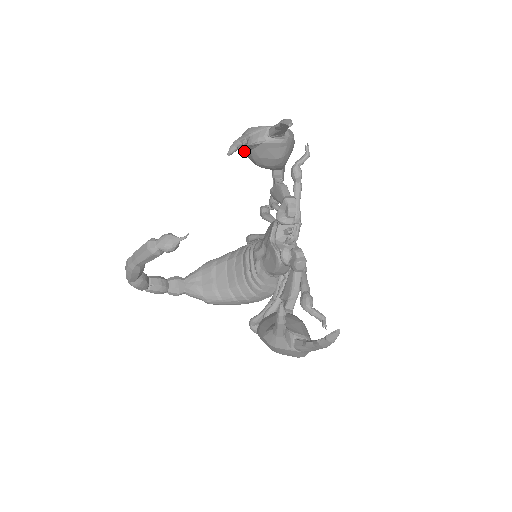
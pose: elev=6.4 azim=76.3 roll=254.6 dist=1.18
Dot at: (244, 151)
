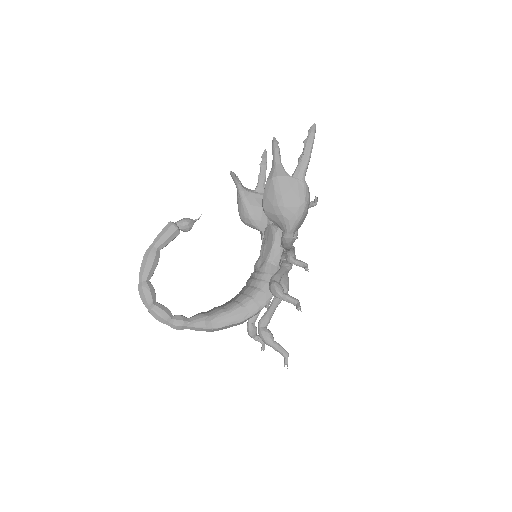
Dot at: (240, 211)
